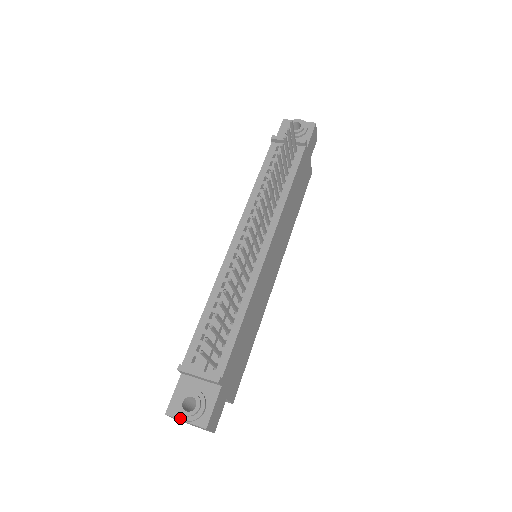
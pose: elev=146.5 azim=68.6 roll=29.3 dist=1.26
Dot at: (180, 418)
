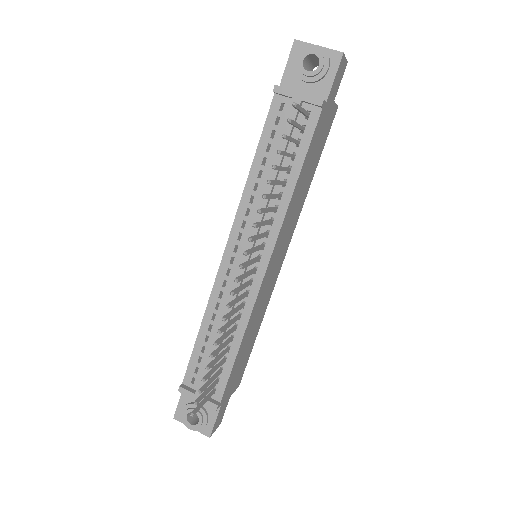
Dot at: (187, 424)
